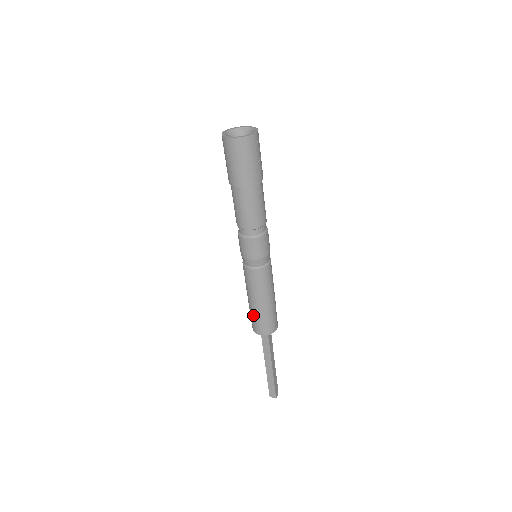
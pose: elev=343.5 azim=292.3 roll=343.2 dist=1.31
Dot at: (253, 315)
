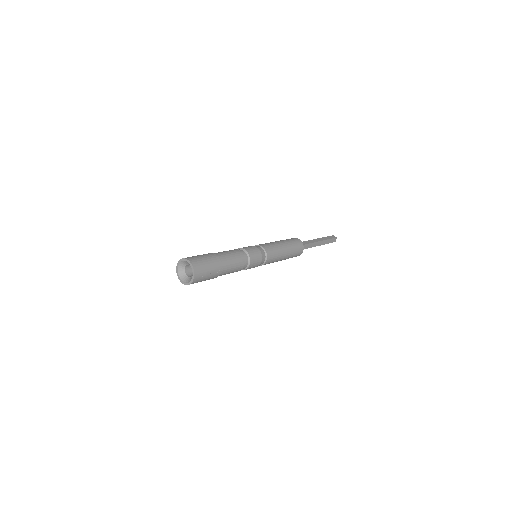
Dot at: occluded
